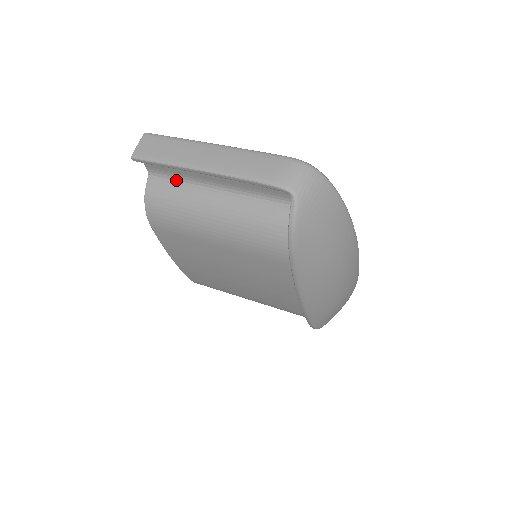
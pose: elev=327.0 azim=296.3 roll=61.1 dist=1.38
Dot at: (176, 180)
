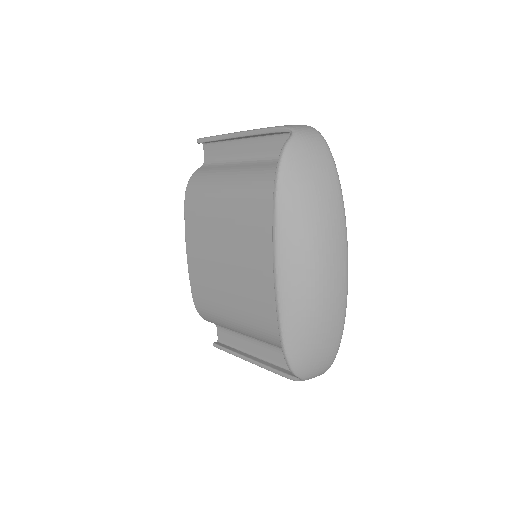
Dot at: (219, 163)
